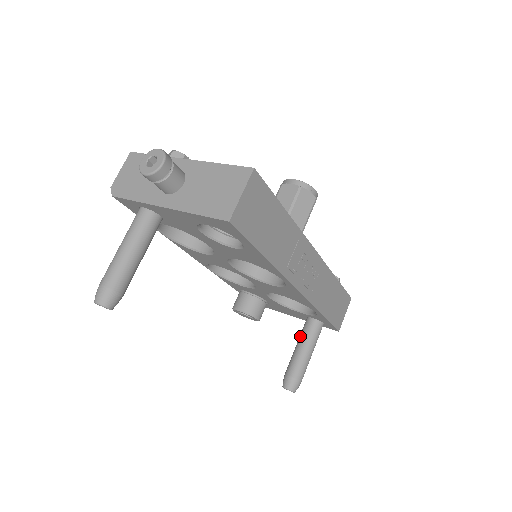
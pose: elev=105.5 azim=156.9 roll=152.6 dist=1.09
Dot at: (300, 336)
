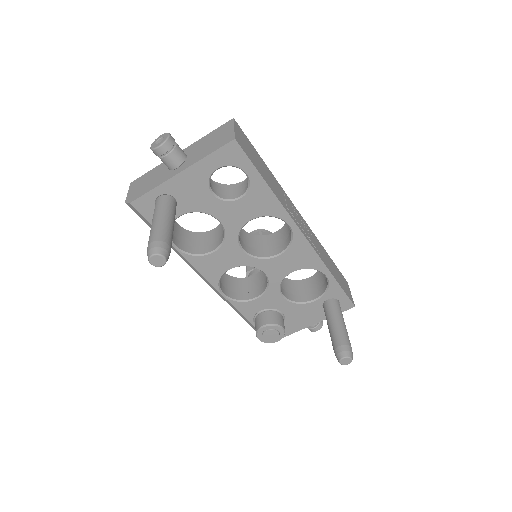
Dot at: (327, 318)
